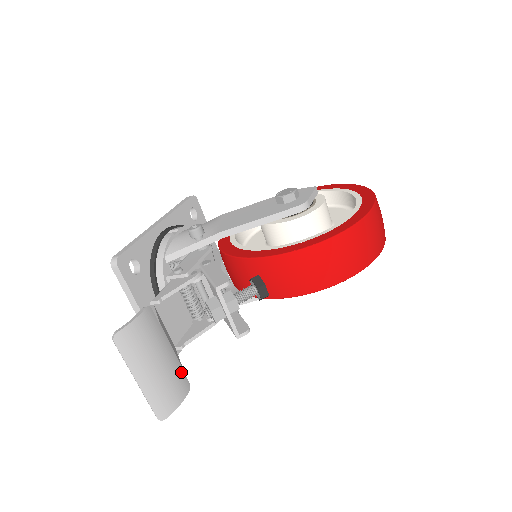
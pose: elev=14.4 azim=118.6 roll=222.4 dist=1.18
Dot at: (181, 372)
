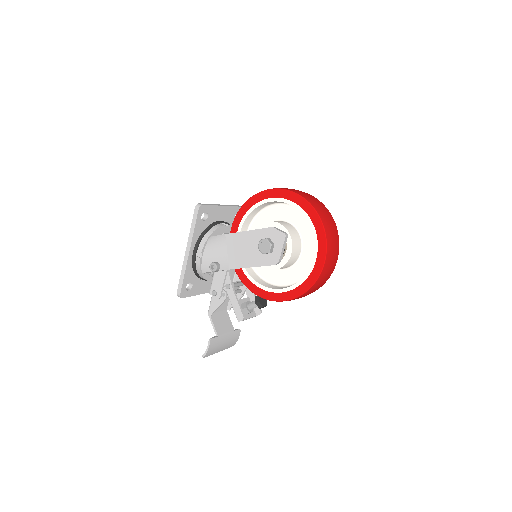
Dot at: (234, 332)
